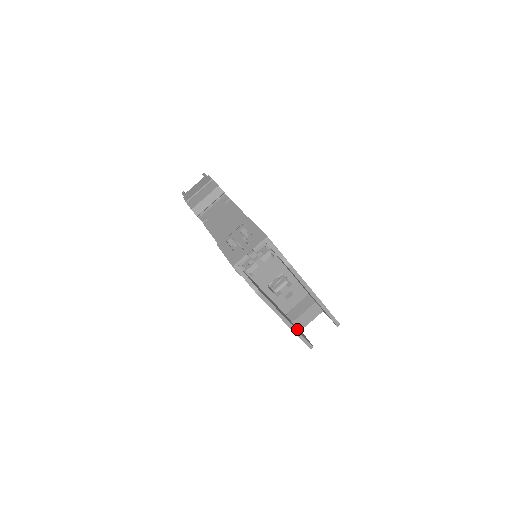
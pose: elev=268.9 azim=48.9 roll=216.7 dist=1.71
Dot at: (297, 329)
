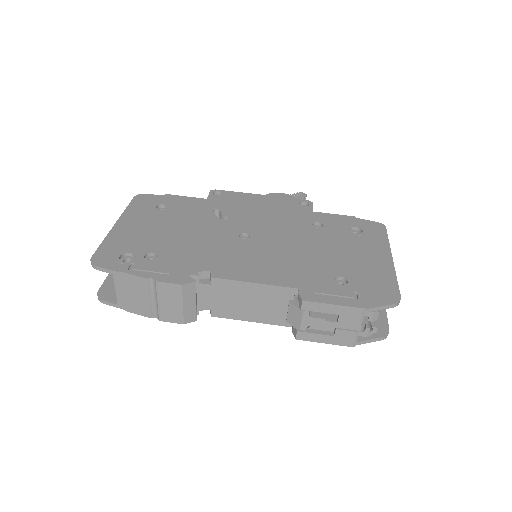
Dot at: occluded
